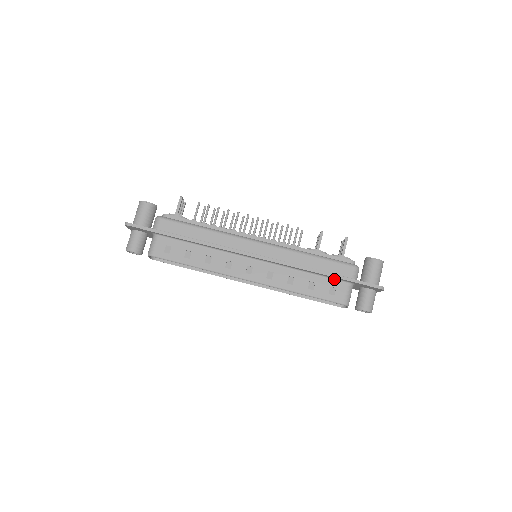
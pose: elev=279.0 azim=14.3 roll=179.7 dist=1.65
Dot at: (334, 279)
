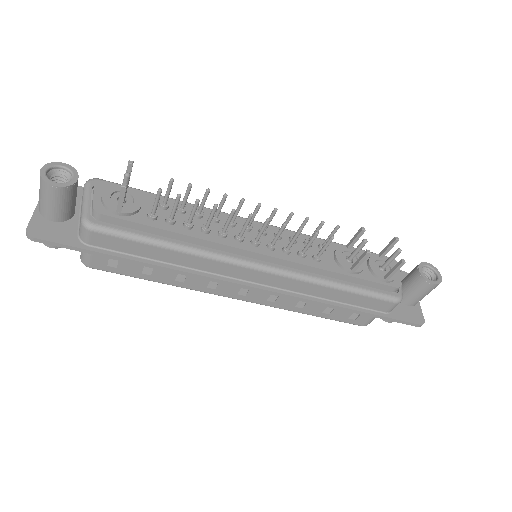
Dot at: occluded
